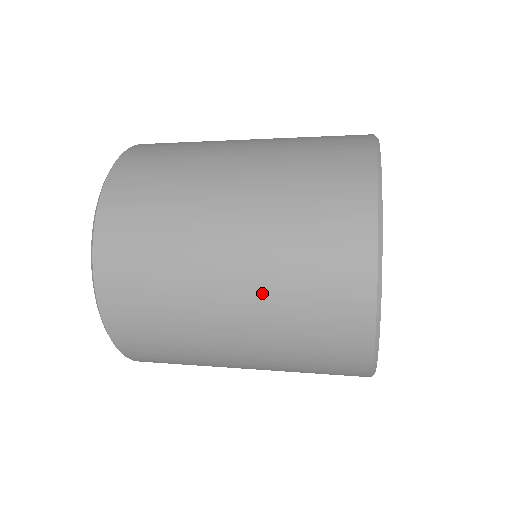
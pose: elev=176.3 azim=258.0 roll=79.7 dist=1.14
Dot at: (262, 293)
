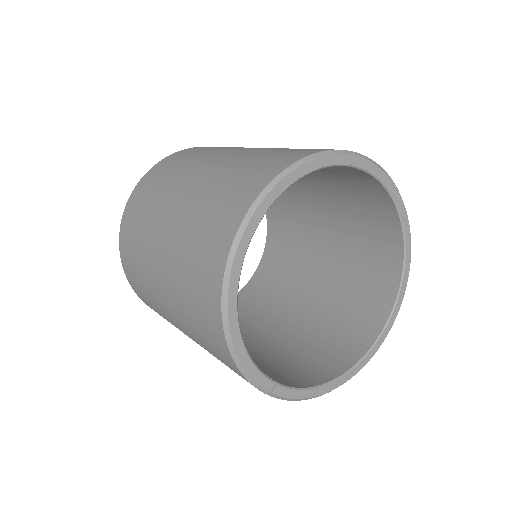
Dot at: (192, 202)
